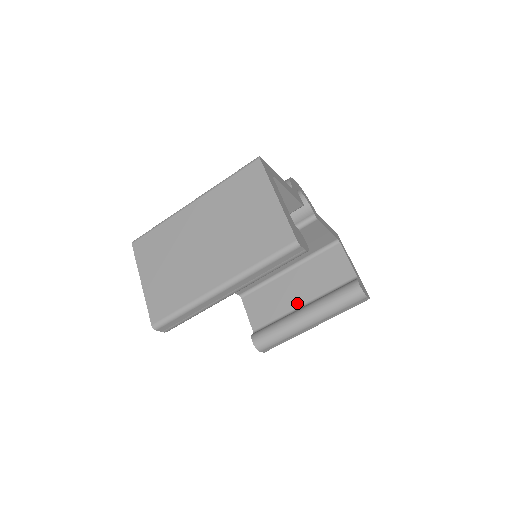
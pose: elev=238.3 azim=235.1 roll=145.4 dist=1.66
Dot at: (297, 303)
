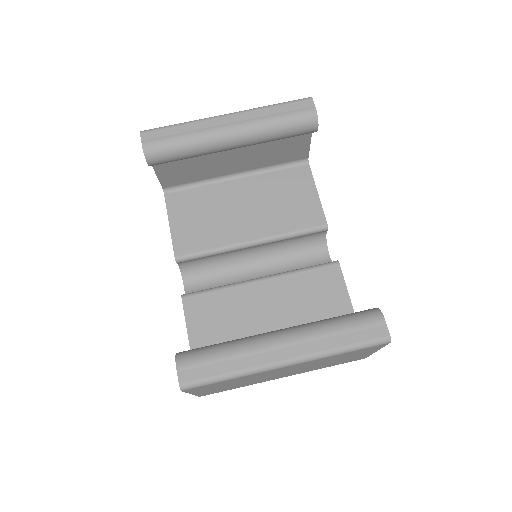
Dot at: occluded
